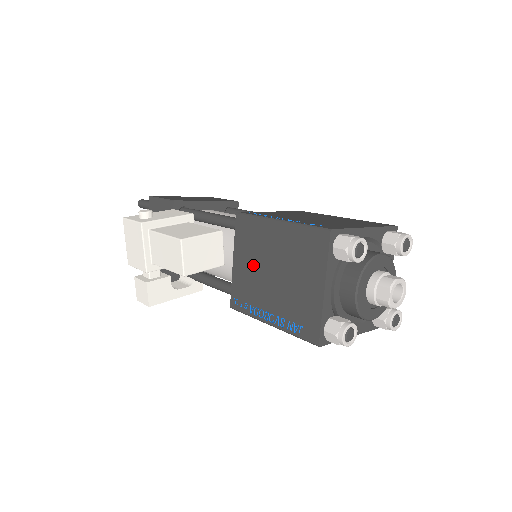
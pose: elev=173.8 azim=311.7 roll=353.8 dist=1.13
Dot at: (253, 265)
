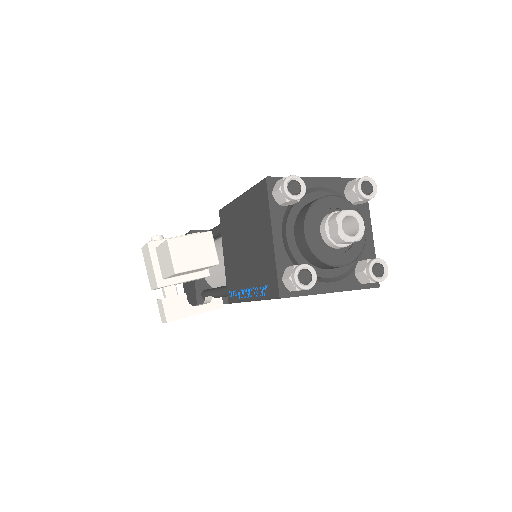
Dot at: (233, 250)
